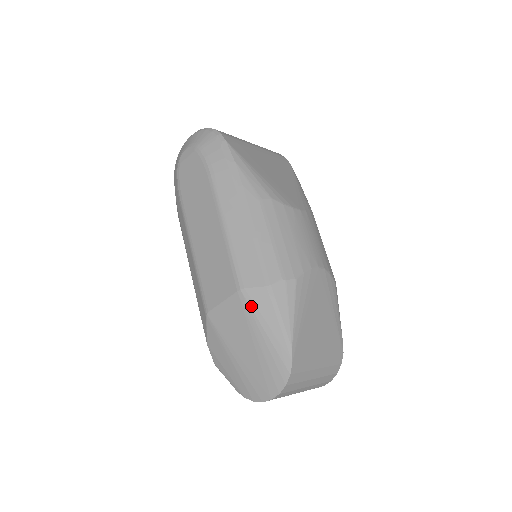
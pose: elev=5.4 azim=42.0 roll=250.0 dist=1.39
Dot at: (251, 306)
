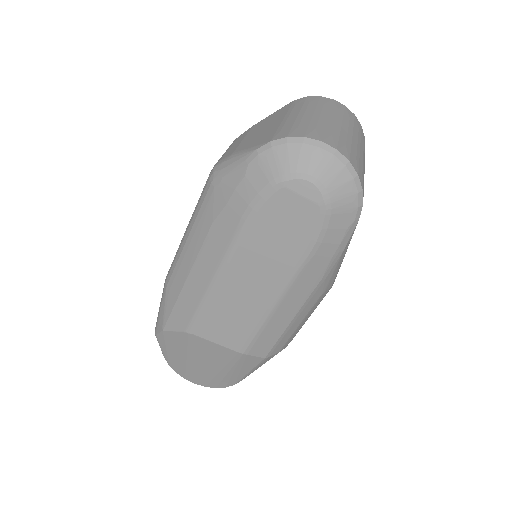
Dot at: (240, 362)
